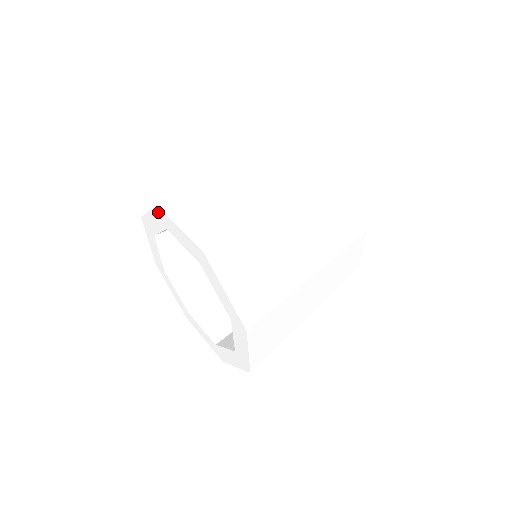
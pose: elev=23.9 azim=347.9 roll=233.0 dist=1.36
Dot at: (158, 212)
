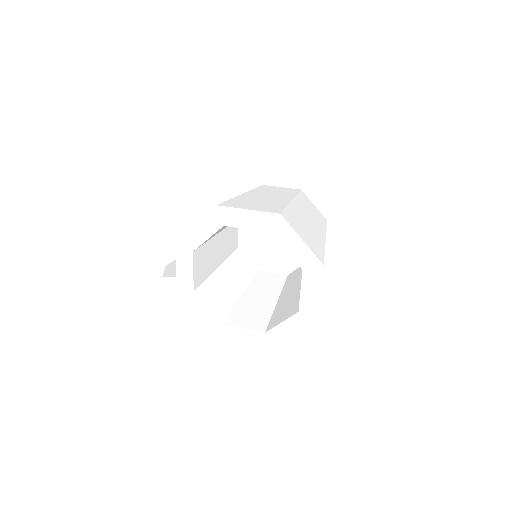
Dot at: (274, 218)
